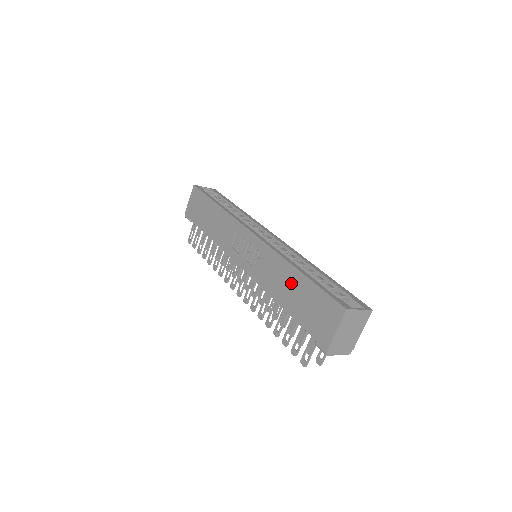
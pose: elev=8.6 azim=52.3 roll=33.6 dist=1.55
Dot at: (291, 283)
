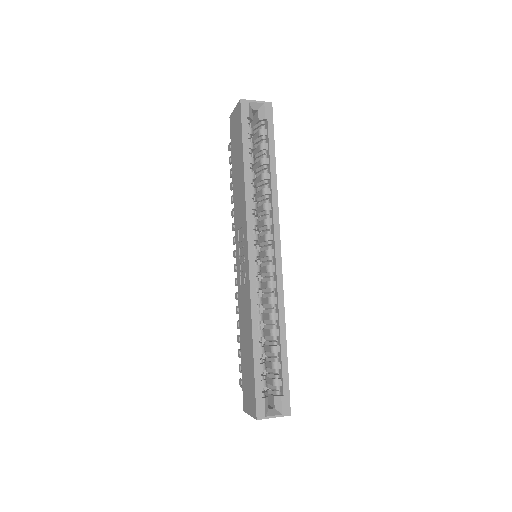
Dot at: (247, 341)
